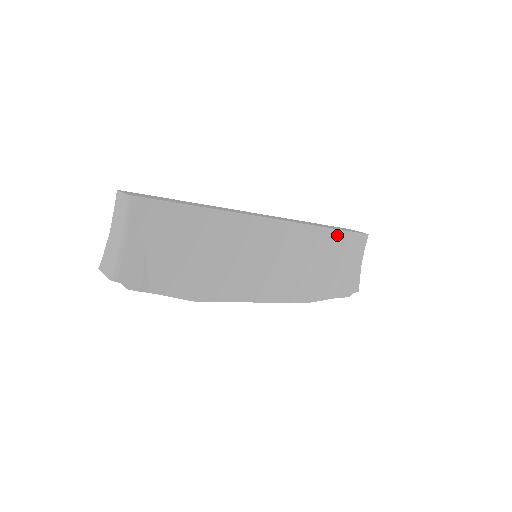
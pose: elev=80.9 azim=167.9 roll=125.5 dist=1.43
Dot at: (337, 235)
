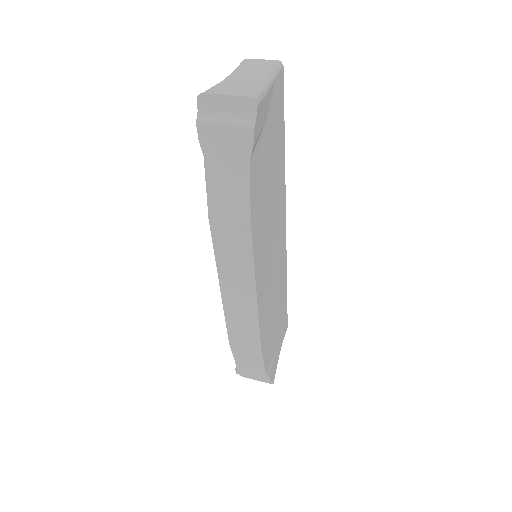
Dot at: (285, 302)
